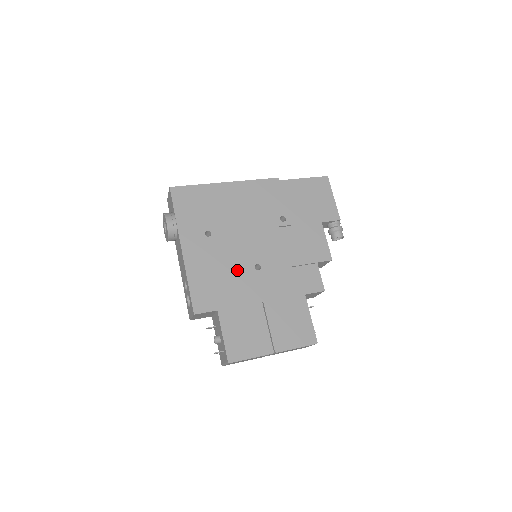
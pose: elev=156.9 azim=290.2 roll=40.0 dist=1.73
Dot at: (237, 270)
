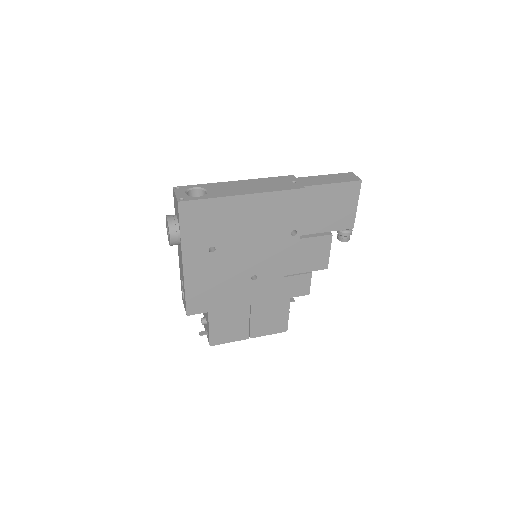
Dot at: (234, 281)
